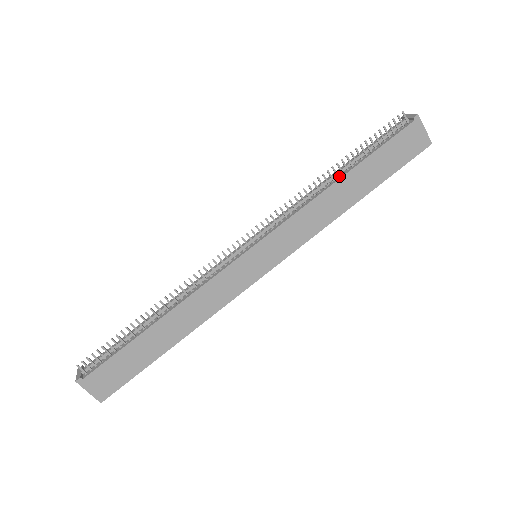
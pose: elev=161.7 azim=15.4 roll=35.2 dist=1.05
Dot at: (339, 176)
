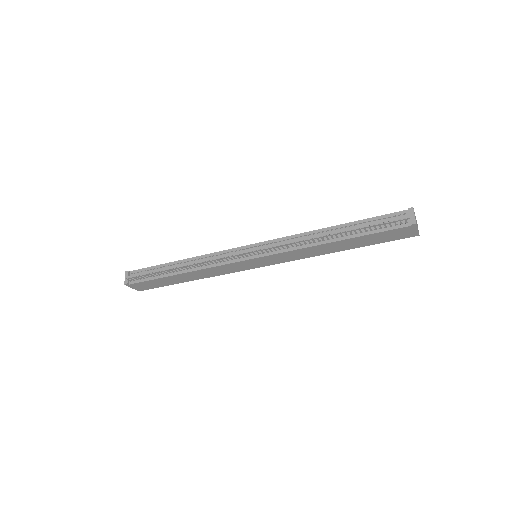
Dot at: (334, 237)
